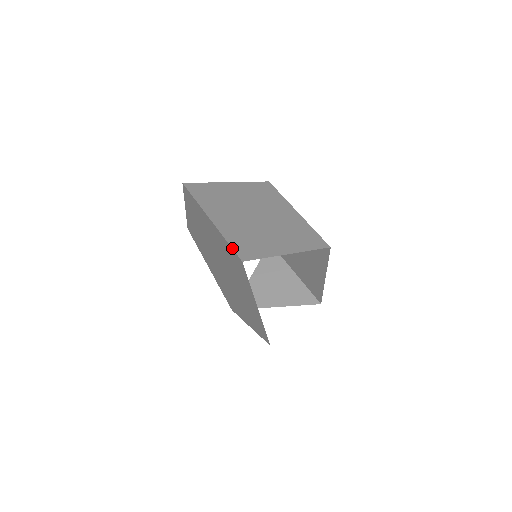
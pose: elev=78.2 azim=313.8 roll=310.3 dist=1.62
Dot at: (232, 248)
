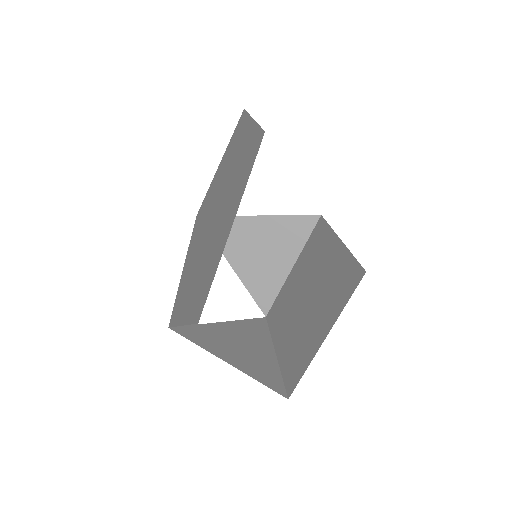
Dot at: occluded
